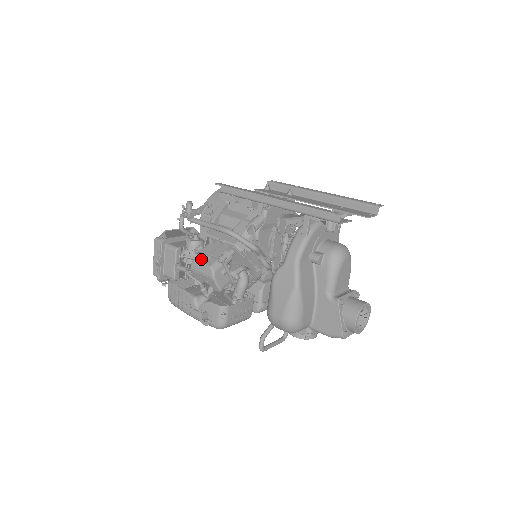
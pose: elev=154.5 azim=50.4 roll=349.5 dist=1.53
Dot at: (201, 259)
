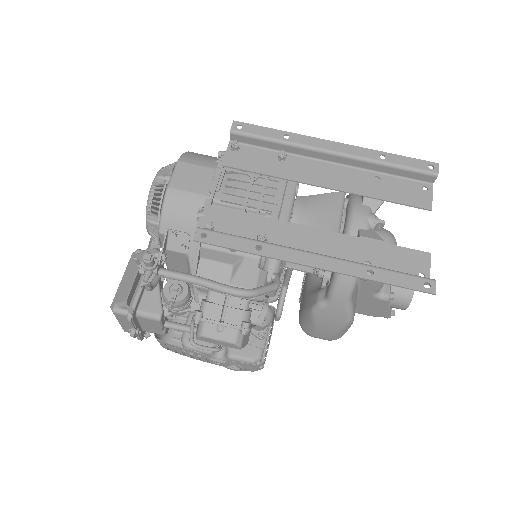
Dot at: (212, 333)
